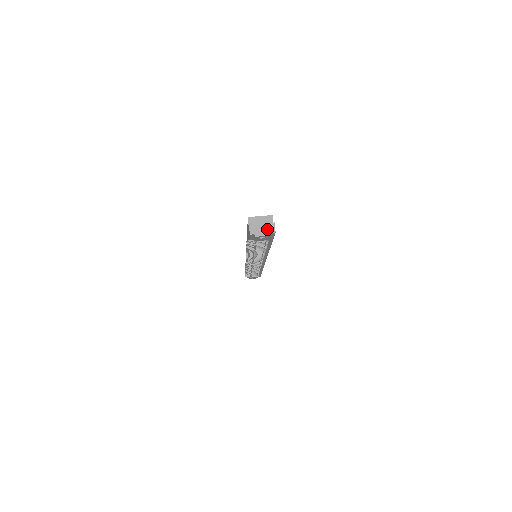
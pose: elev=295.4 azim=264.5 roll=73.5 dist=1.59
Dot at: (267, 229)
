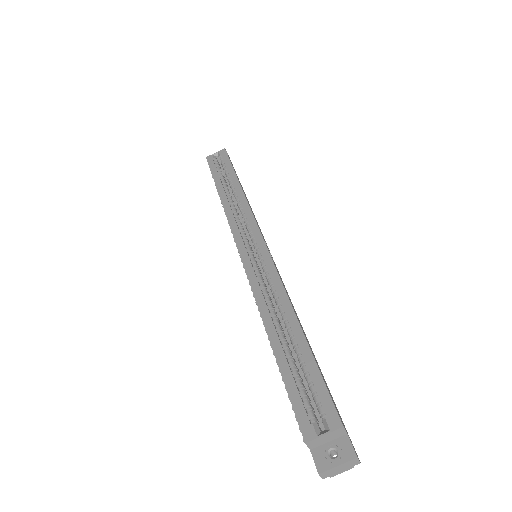
Dot at: (347, 466)
